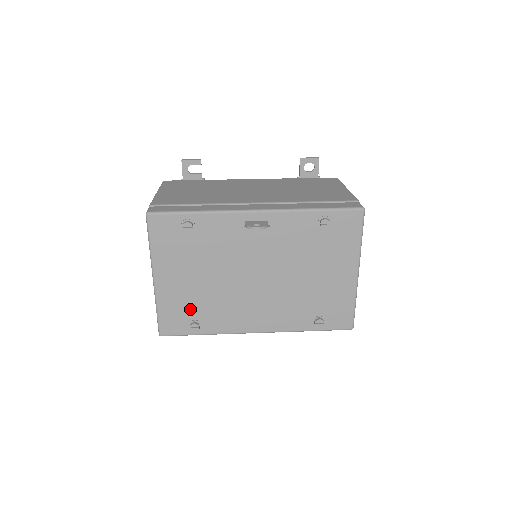
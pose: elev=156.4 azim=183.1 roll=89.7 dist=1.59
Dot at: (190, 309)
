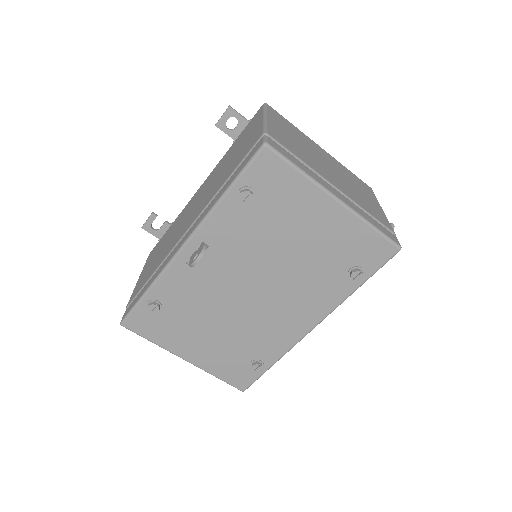
Dot at: (237, 357)
